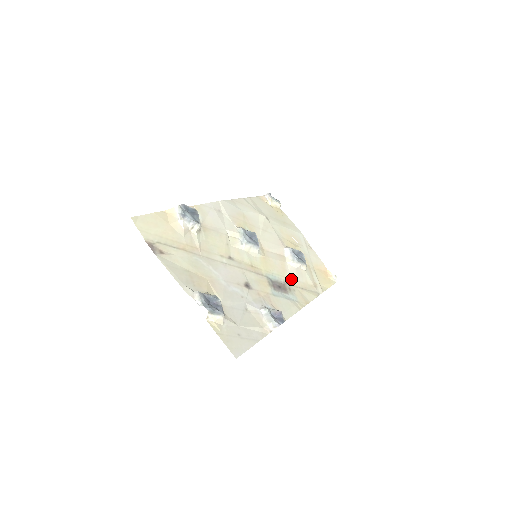
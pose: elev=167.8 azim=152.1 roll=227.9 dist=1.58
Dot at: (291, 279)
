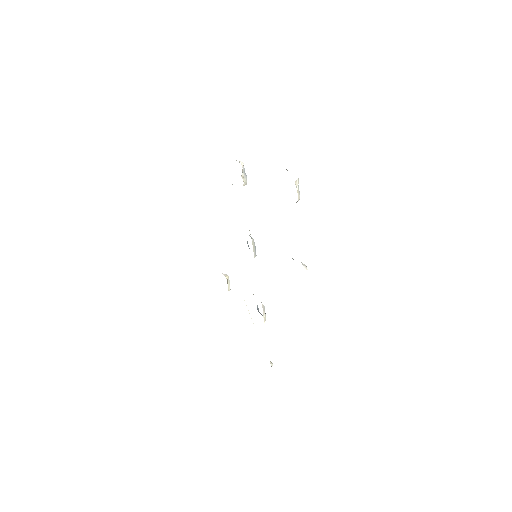
Dot at: occluded
